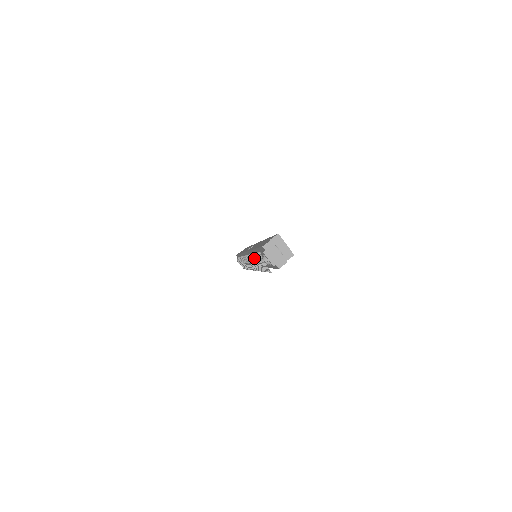
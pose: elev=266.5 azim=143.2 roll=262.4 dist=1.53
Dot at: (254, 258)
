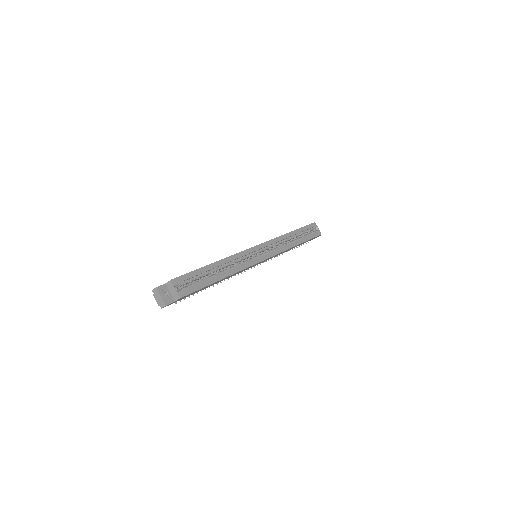
Dot at: occluded
